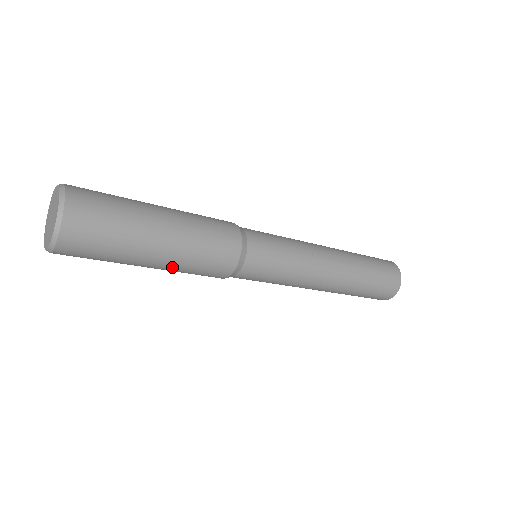
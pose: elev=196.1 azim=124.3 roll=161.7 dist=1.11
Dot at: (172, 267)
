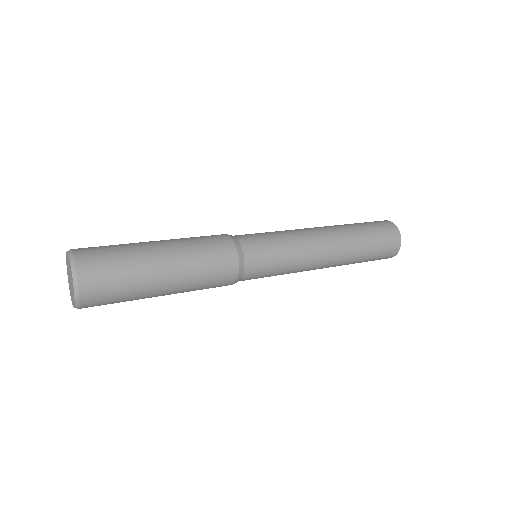
Dot at: occluded
